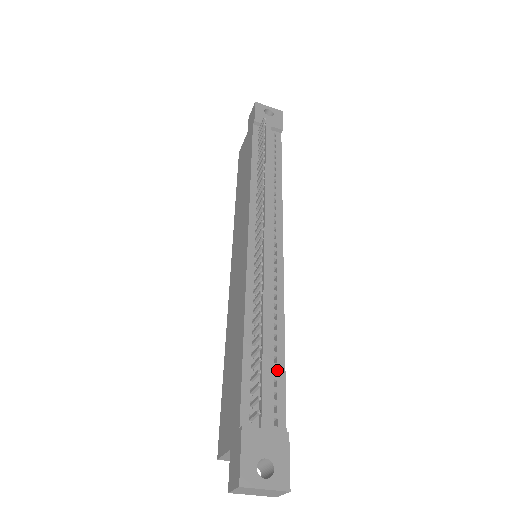
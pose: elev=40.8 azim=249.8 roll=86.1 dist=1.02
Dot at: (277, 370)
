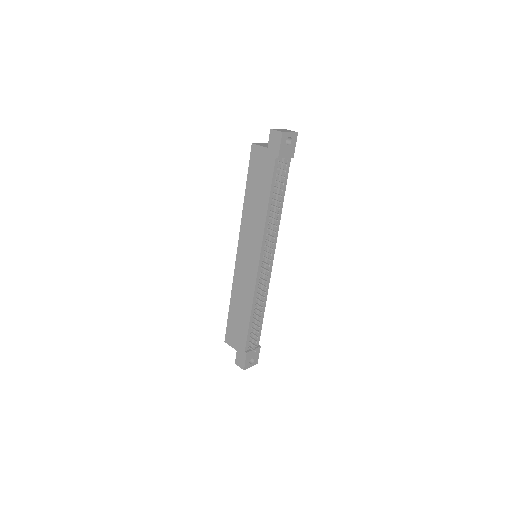
Dot at: (260, 324)
